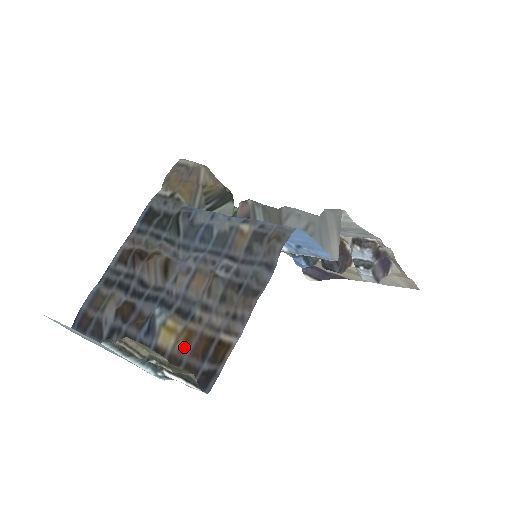
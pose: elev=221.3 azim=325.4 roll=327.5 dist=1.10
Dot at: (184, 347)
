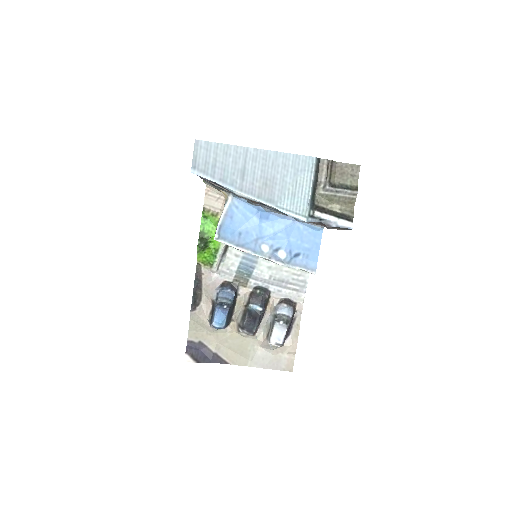
Dot at: occluded
